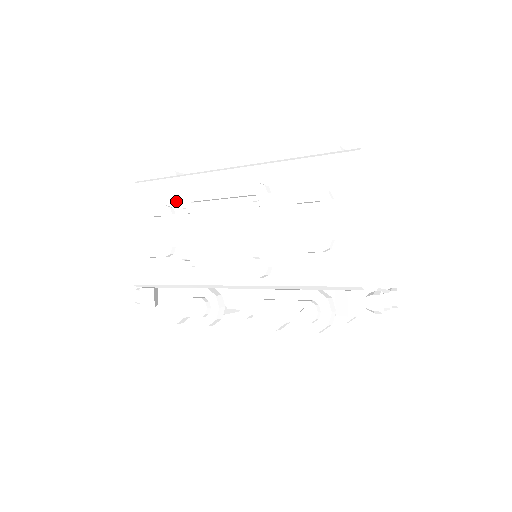
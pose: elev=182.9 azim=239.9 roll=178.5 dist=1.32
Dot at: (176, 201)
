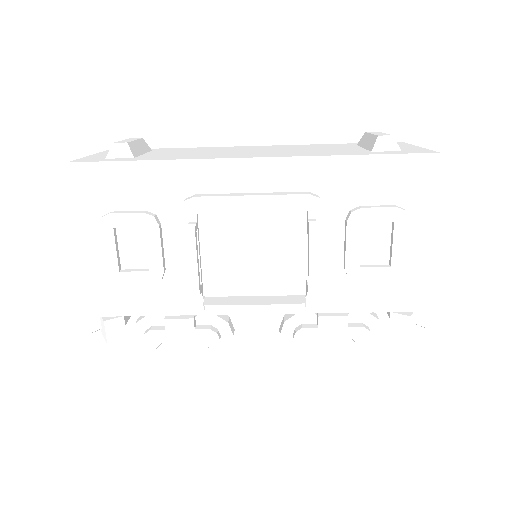
Dot at: (161, 205)
